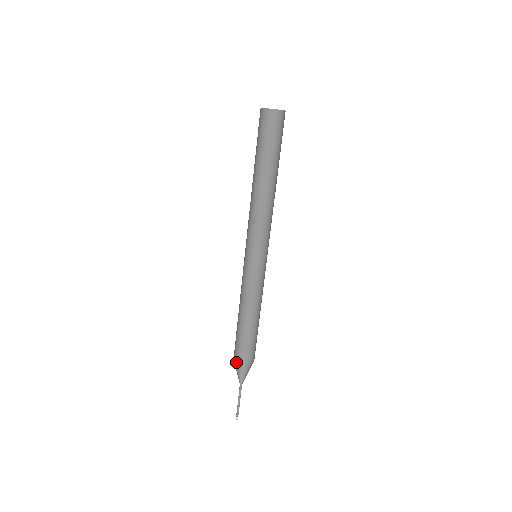
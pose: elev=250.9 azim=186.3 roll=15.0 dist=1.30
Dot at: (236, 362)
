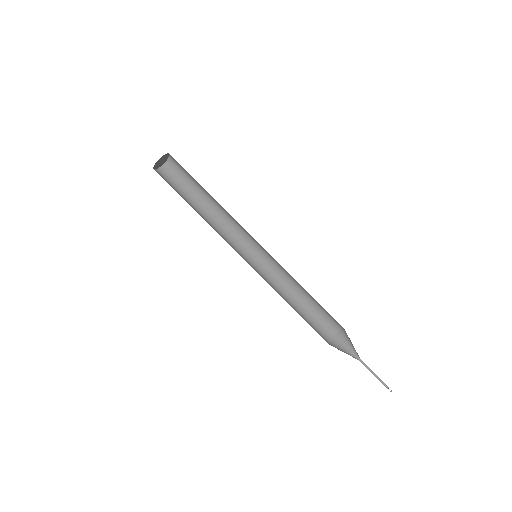
Dot at: occluded
